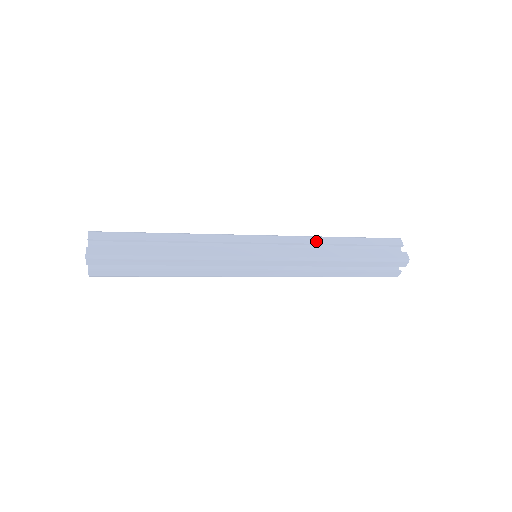
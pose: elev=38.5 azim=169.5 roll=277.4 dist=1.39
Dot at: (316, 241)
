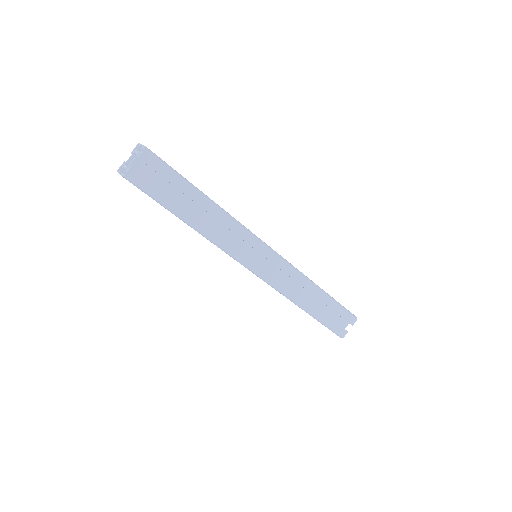
Dot at: (304, 284)
